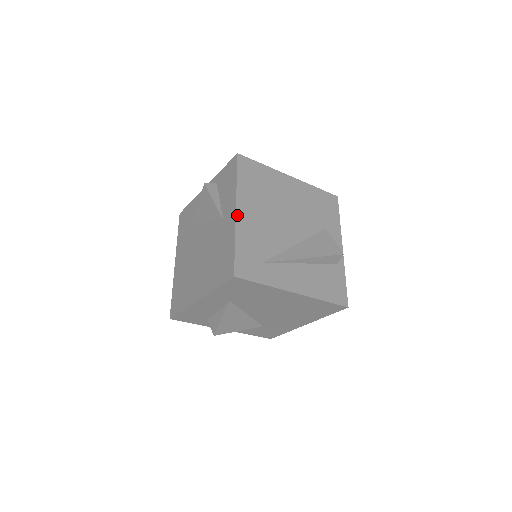
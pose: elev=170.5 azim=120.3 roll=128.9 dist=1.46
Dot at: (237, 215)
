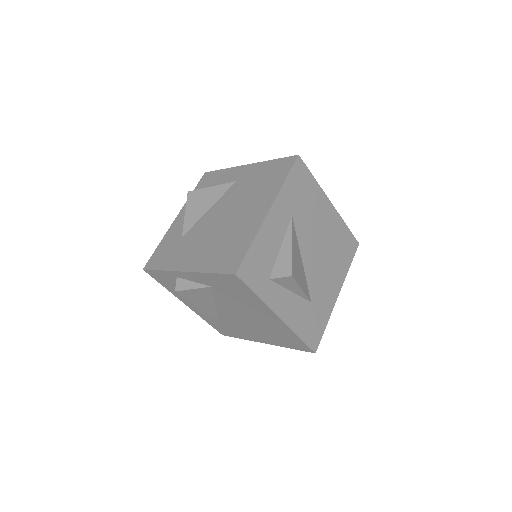
Dot at: (251, 165)
